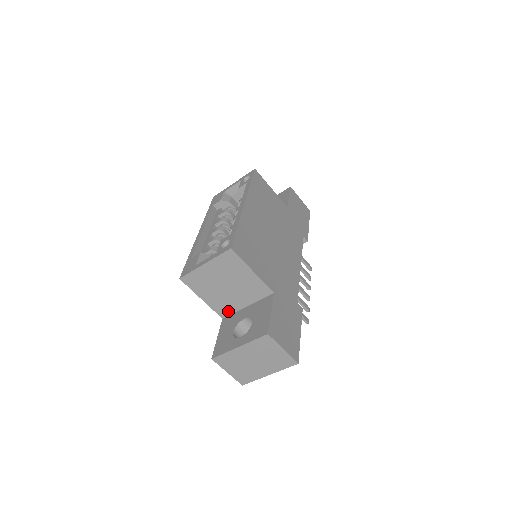
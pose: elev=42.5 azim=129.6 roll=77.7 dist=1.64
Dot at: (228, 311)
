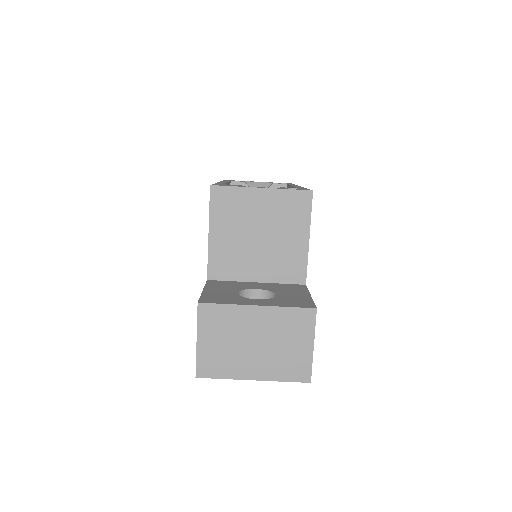
Dot at: (225, 273)
